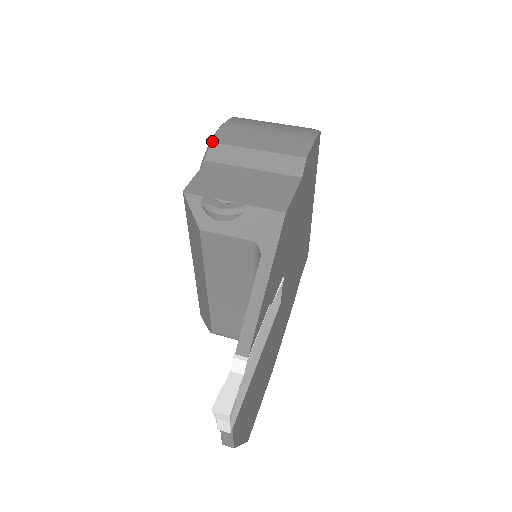
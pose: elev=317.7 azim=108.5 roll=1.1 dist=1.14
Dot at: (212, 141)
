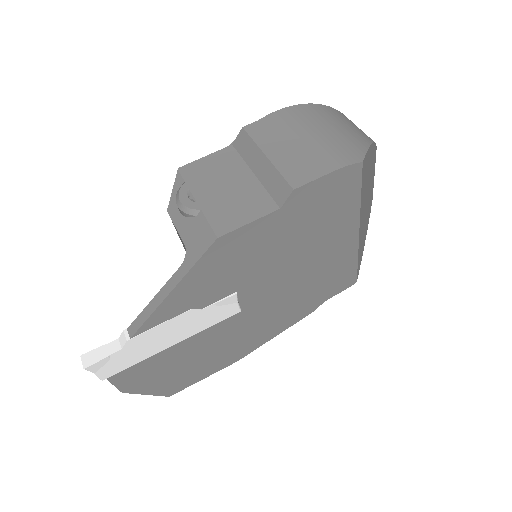
Dot at: (244, 127)
